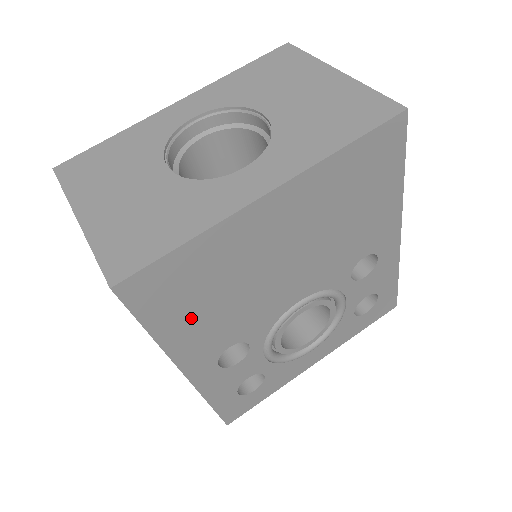
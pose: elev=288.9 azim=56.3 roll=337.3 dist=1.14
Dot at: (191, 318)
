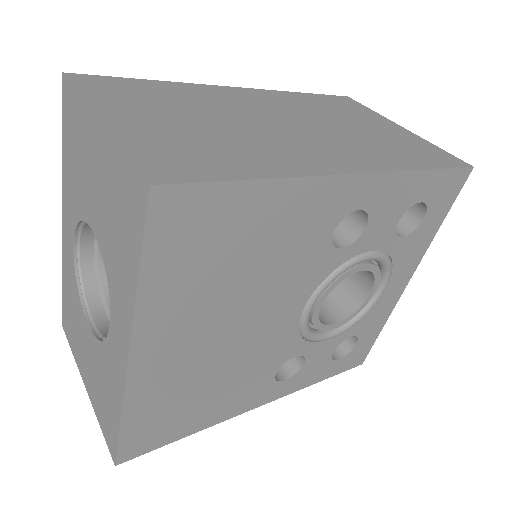
Dot at: (206, 409)
